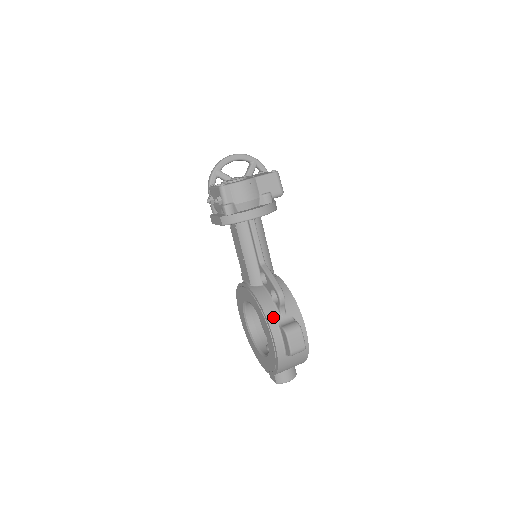
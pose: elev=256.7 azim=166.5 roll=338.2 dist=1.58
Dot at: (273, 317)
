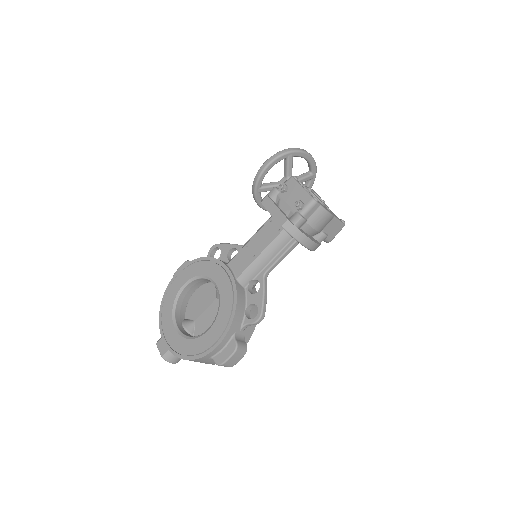
Dot at: (236, 326)
